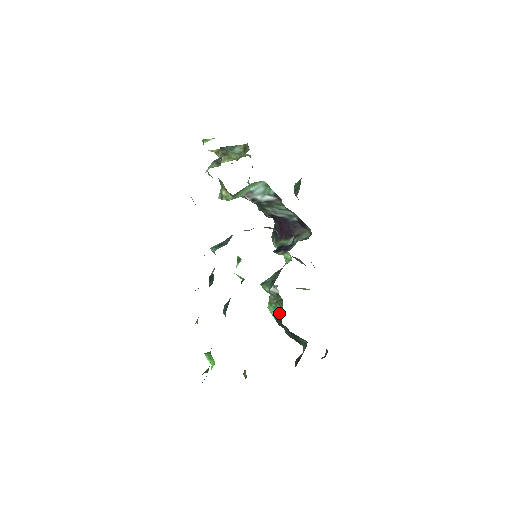
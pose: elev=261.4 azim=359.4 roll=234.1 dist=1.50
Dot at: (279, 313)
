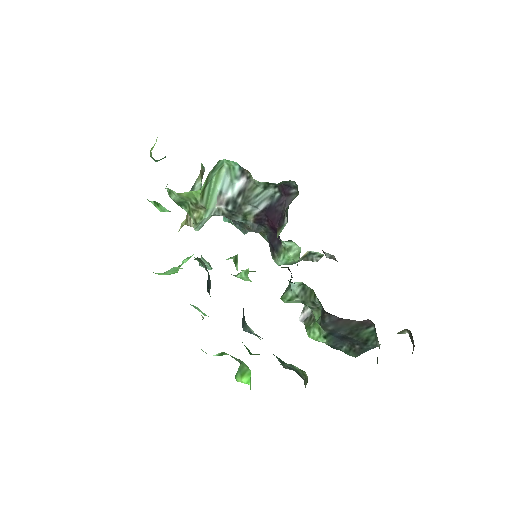
Dot at: (320, 317)
